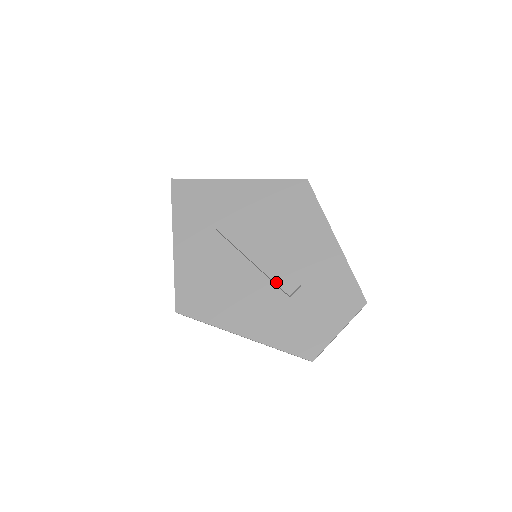
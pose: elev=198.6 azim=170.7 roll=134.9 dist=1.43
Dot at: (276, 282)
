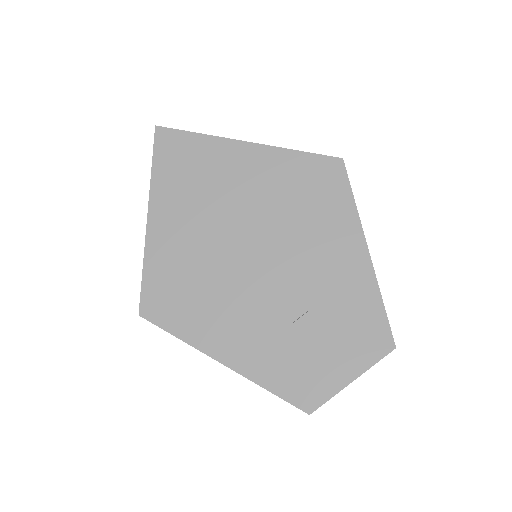
Dot at: (278, 299)
